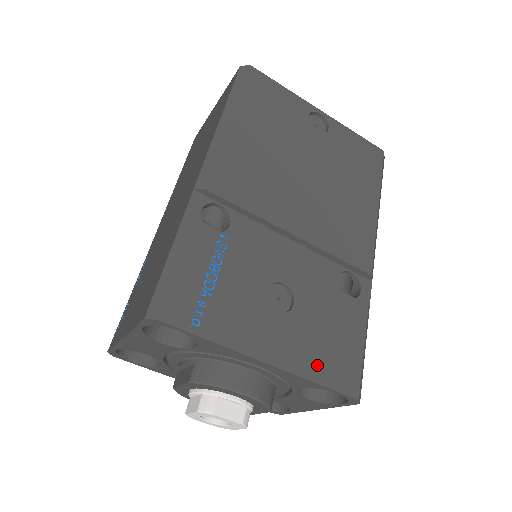
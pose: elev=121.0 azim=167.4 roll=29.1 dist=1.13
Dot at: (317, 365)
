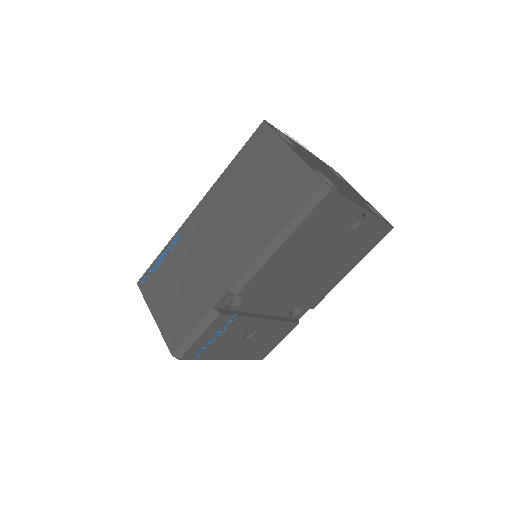
Dot at: (251, 354)
